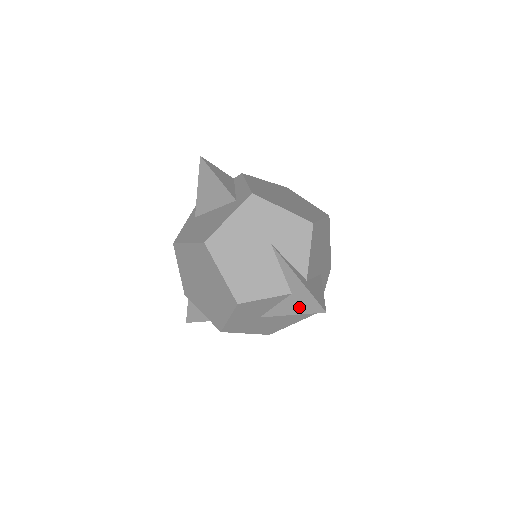
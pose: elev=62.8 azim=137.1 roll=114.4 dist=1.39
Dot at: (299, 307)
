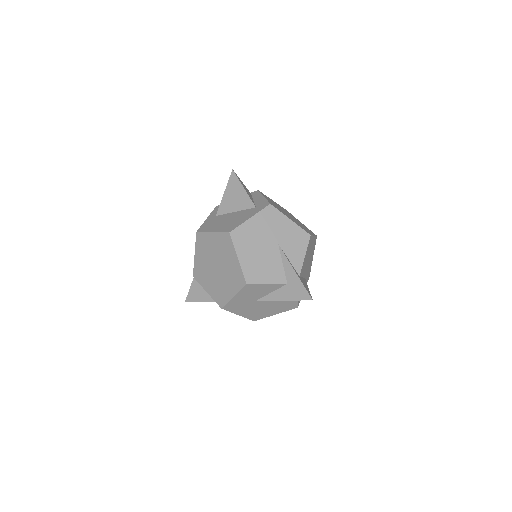
Dot at: (291, 295)
